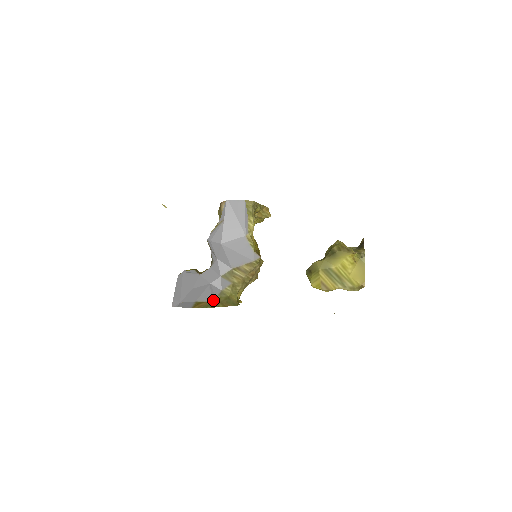
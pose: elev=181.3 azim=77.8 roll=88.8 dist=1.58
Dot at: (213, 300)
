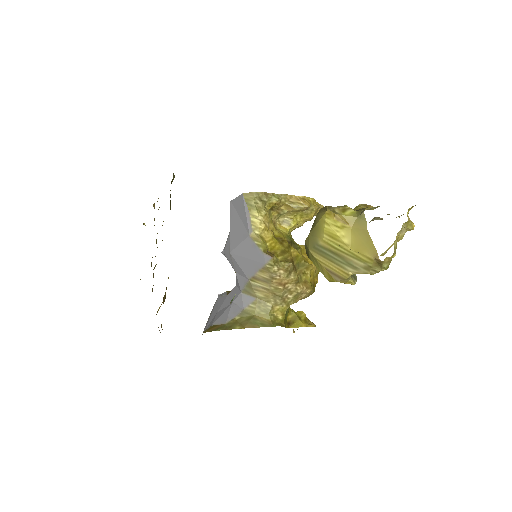
Dot at: (229, 322)
